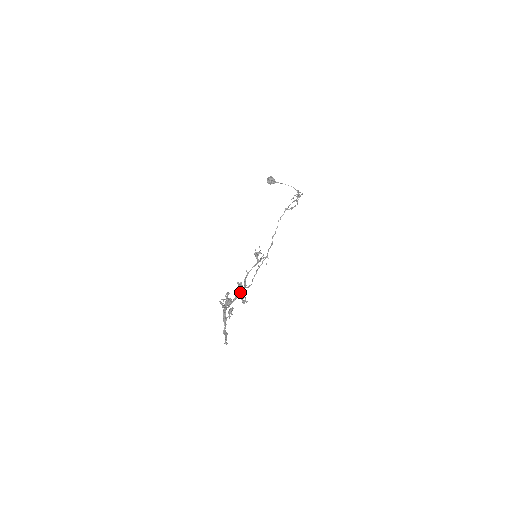
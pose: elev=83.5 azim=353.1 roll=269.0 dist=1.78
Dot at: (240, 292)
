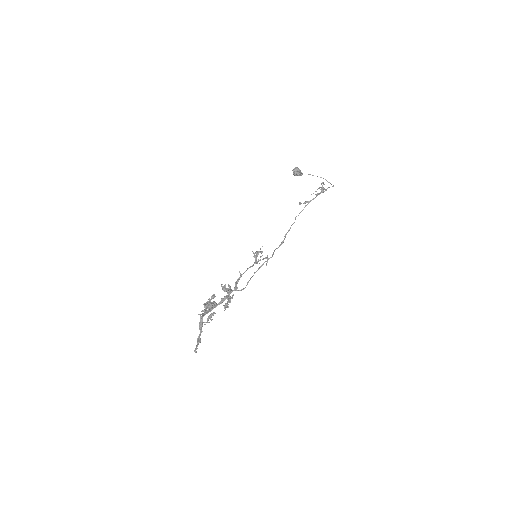
Dot at: (227, 296)
